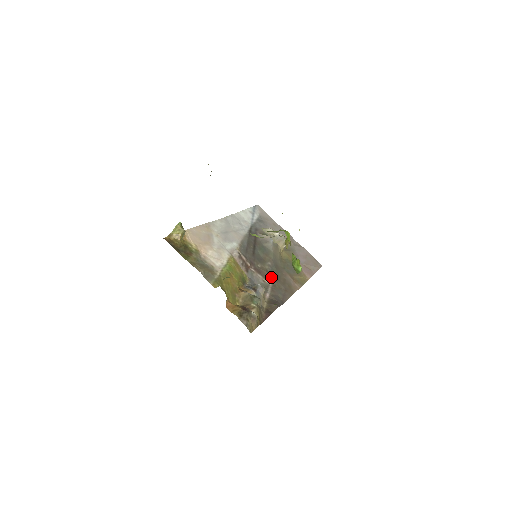
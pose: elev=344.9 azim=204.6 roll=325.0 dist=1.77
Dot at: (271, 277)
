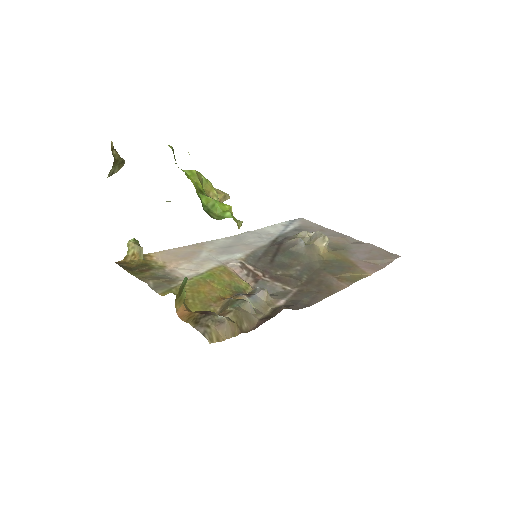
Dot at: (297, 282)
